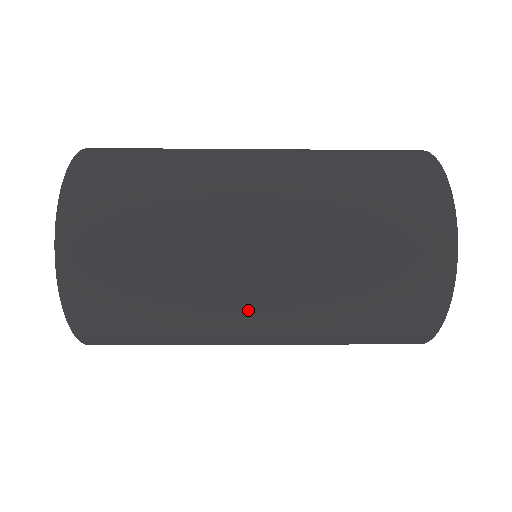
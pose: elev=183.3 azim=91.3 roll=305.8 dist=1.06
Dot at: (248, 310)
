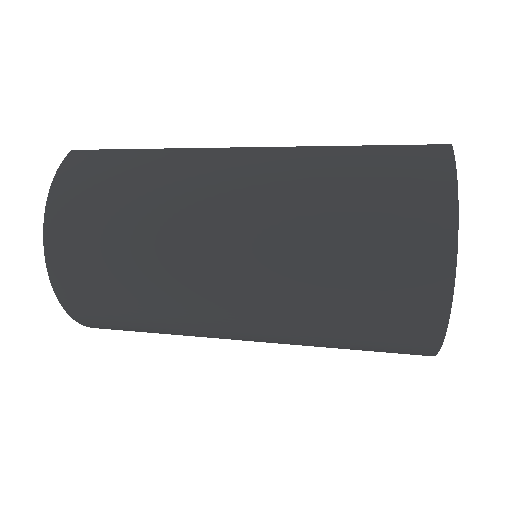
Dot at: occluded
